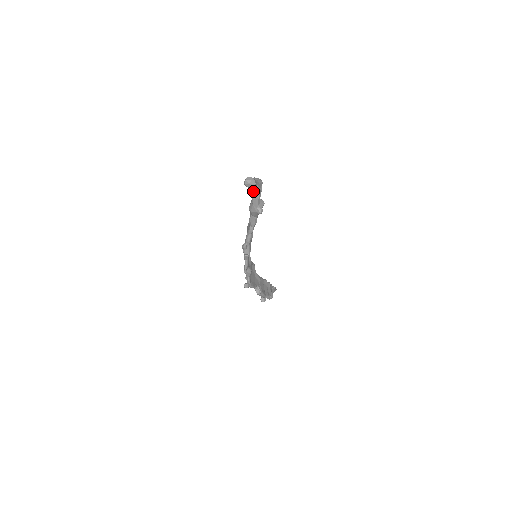
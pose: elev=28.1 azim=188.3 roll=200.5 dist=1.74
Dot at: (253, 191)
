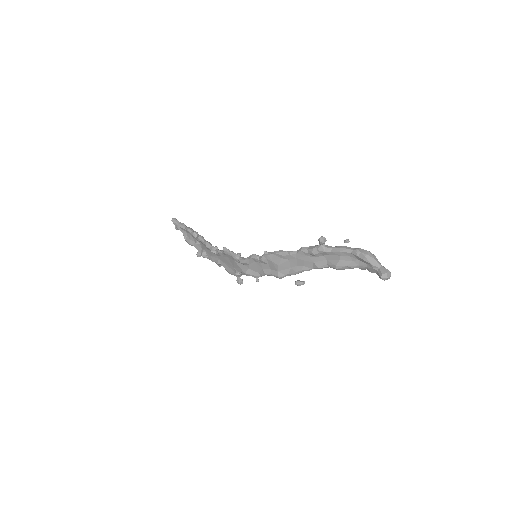
Dot at: occluded
